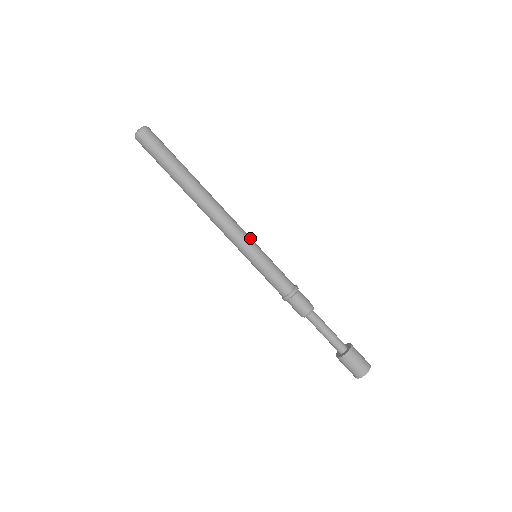
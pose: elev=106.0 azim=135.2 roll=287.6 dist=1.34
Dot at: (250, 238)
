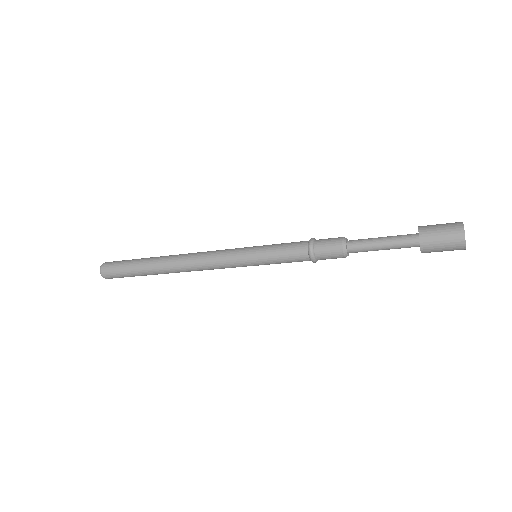
Dot at: (237, 249)
